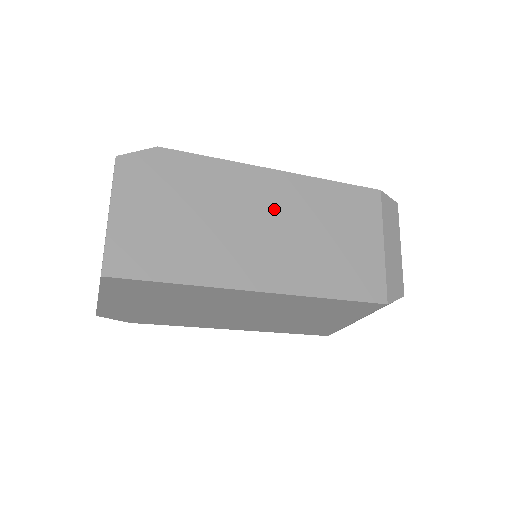
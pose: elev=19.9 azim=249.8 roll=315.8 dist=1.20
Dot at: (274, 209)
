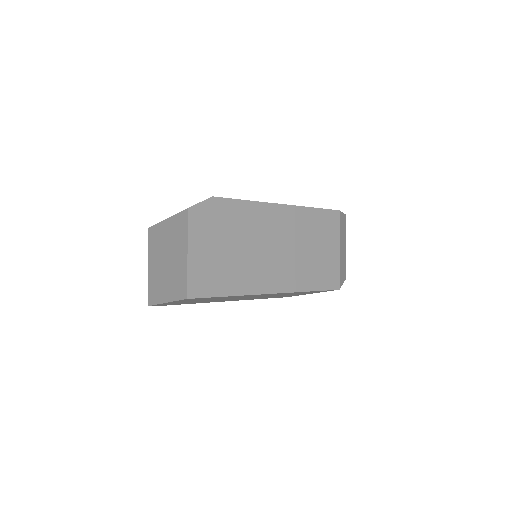
Dot at: (281, 234)
